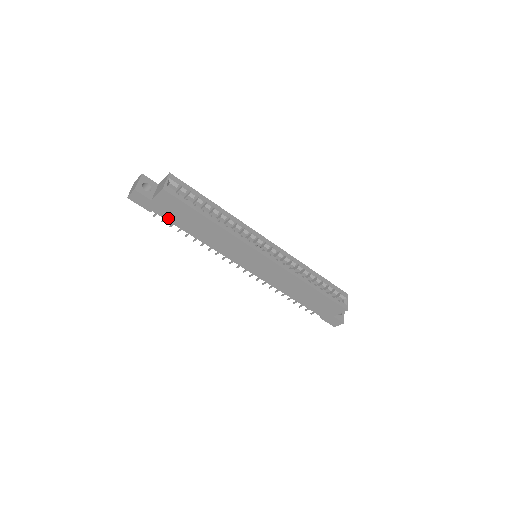
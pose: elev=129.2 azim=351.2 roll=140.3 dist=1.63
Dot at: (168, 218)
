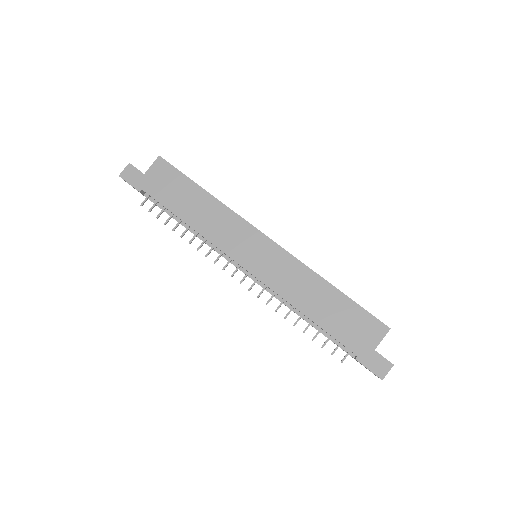
Dot at: (158, 197)
